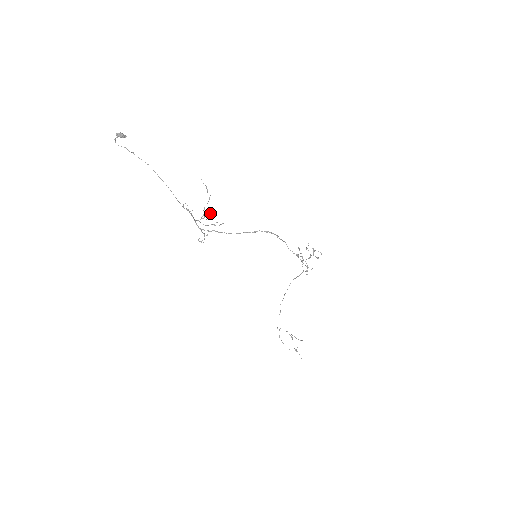
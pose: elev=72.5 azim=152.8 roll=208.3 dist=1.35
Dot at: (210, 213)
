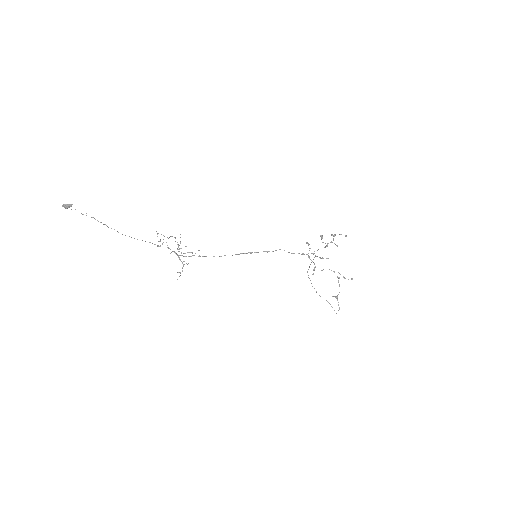
Dot at: occluded
